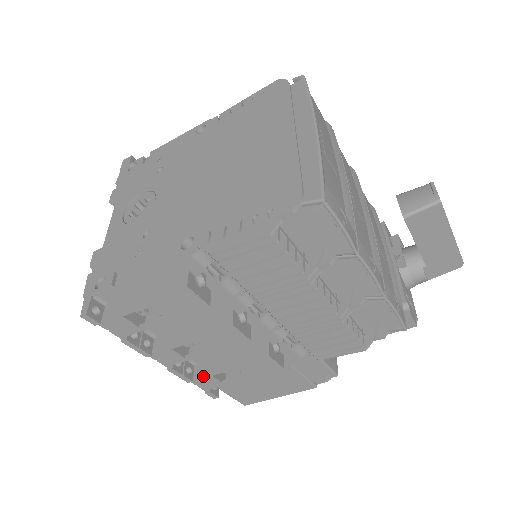
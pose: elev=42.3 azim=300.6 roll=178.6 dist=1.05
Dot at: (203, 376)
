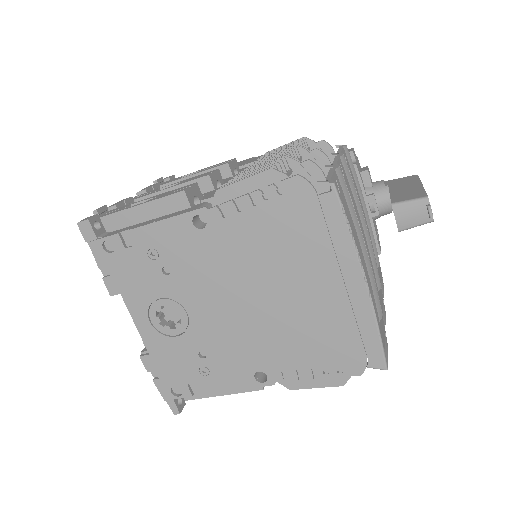
Dot at: occluded
